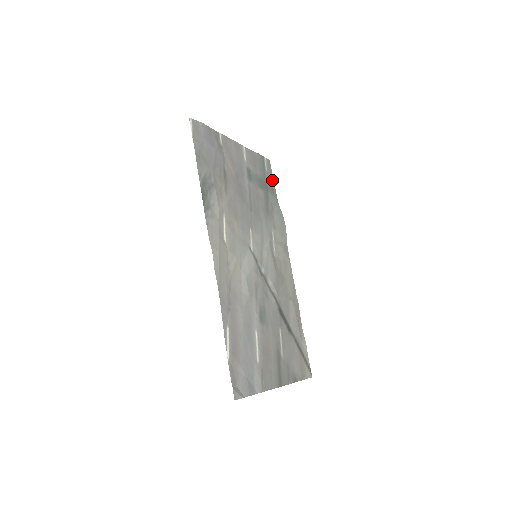
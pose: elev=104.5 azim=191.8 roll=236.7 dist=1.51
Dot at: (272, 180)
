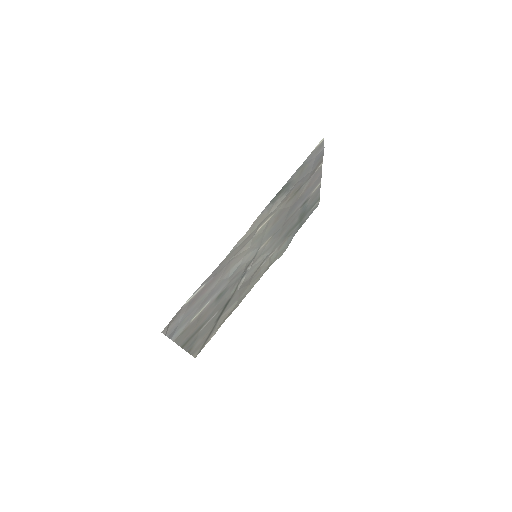
Dot at: (307, 218)
